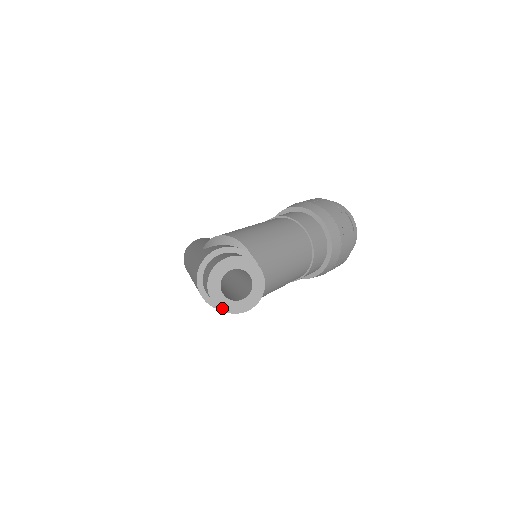
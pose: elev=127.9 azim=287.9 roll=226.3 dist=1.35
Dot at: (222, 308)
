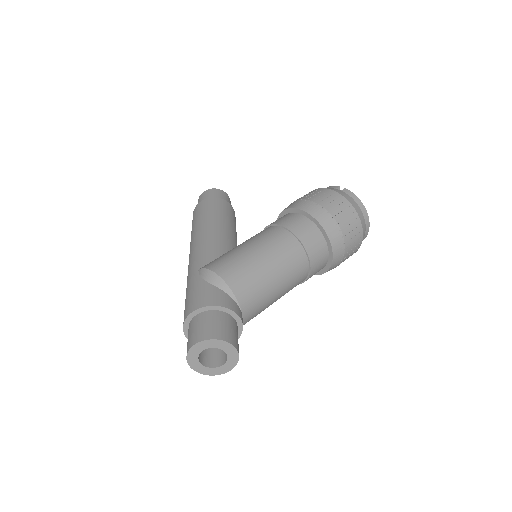
Dot at: (198, 371)
